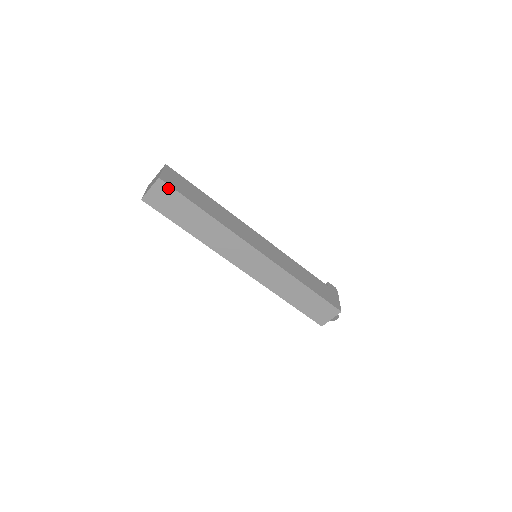
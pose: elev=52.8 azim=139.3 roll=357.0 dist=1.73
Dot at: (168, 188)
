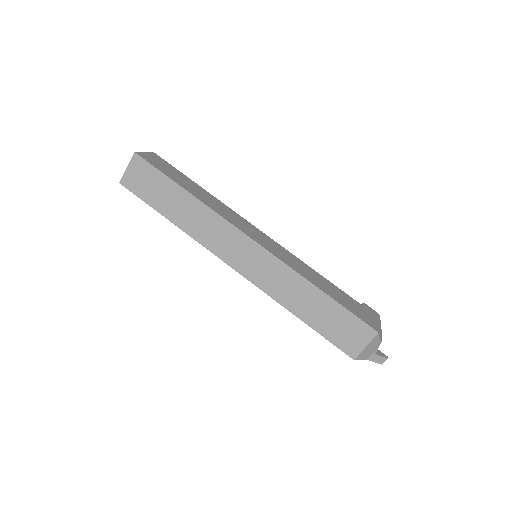
Dot at: (144, 164)
